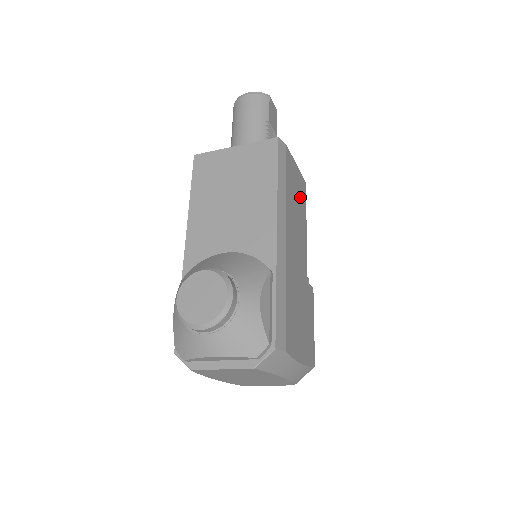
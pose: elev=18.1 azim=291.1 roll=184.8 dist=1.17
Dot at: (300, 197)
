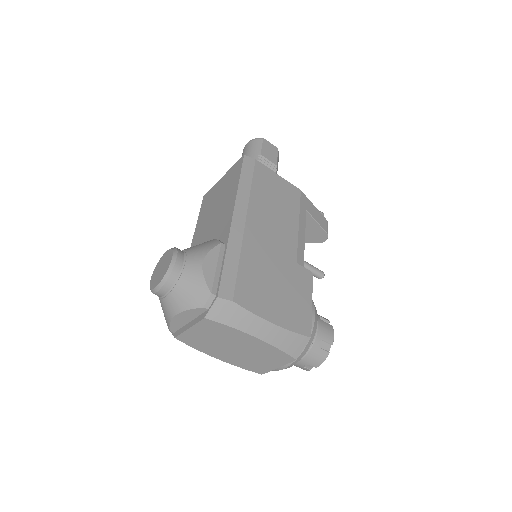
Dot at: (285, 198)
